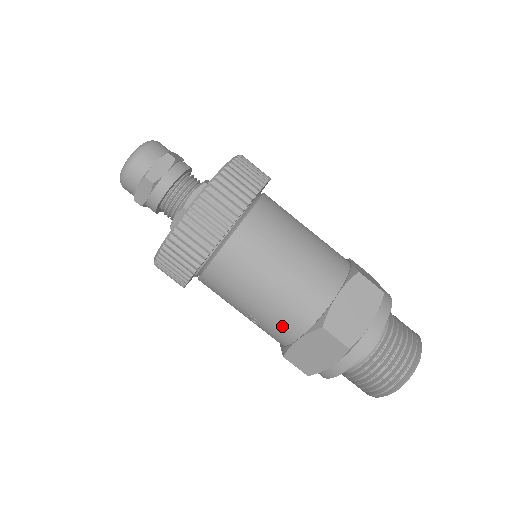
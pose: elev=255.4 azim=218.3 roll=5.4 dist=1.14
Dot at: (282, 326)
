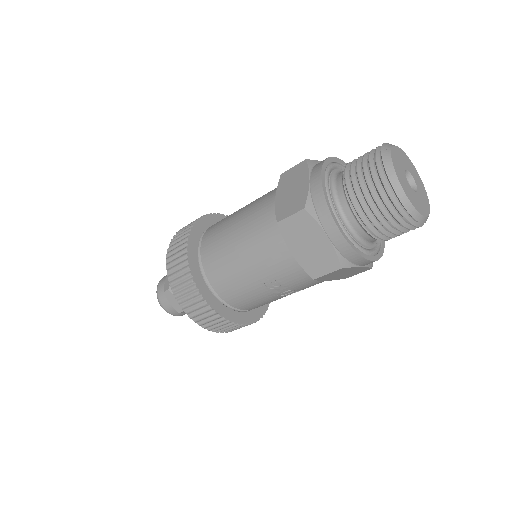
Dot at: (276, 260)
